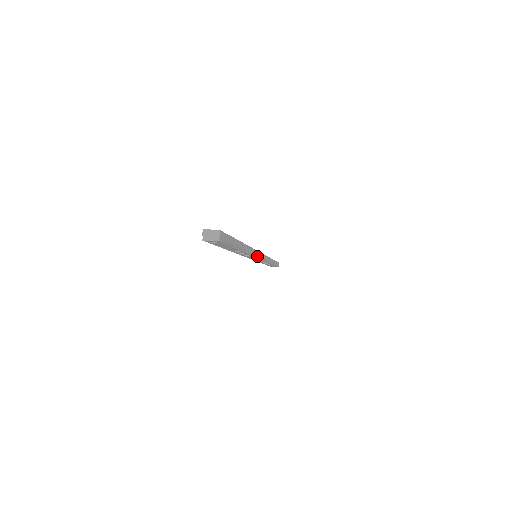
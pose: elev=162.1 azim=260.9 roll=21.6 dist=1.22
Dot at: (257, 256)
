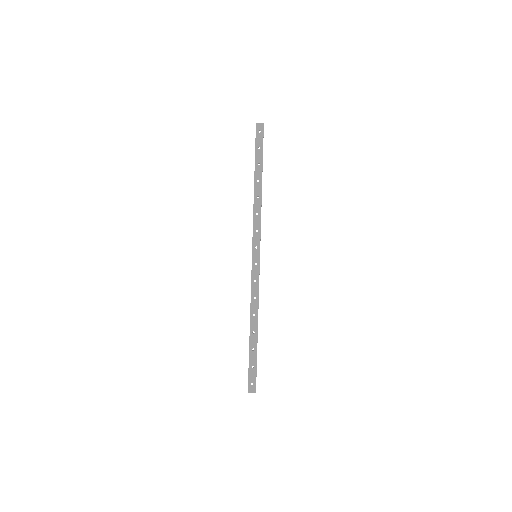
Dot at: (259, 273)
